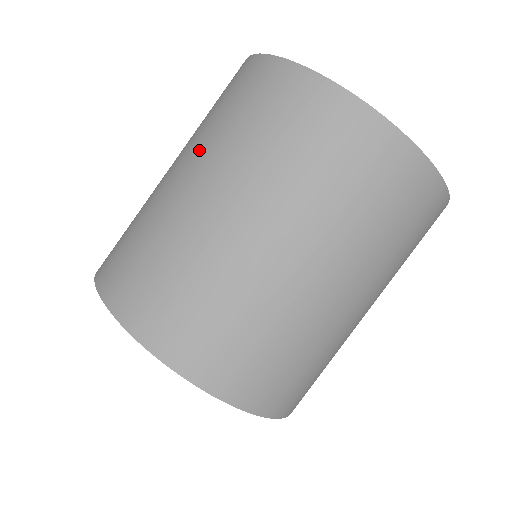
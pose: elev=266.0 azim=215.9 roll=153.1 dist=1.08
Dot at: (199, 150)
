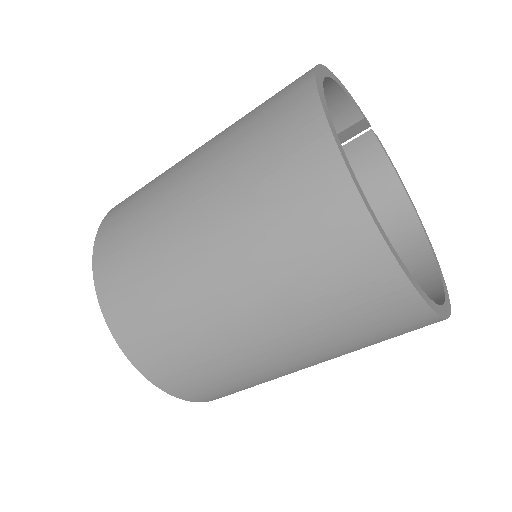
Dot at: (222, 131)
